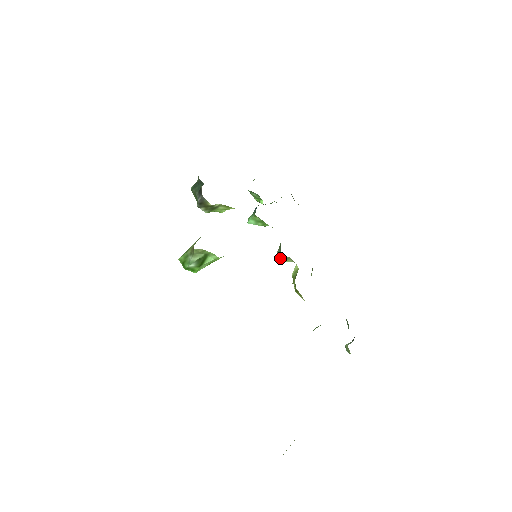
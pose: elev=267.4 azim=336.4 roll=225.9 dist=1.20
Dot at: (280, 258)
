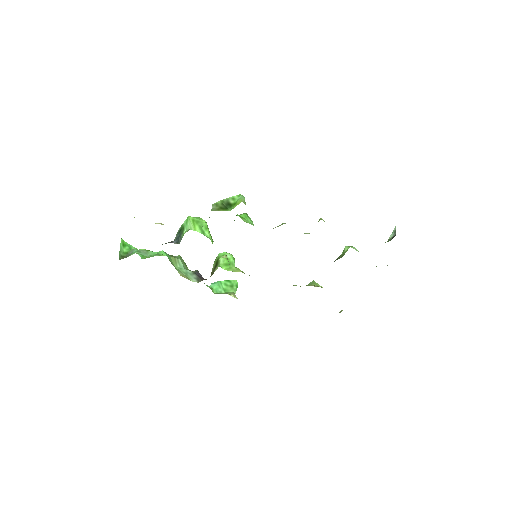
Dot at: occluded
